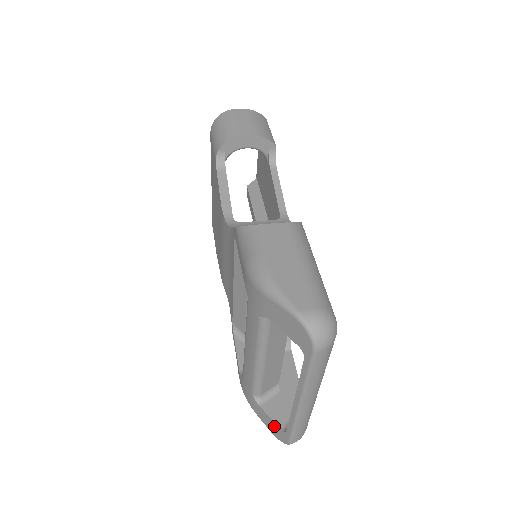
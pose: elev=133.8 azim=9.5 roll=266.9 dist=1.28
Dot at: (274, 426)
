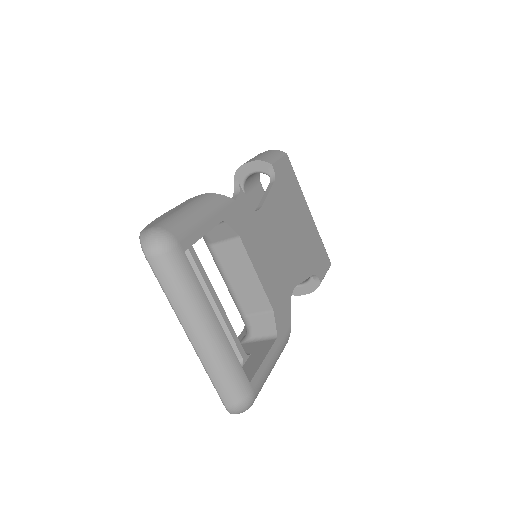
Dot at: occluded
